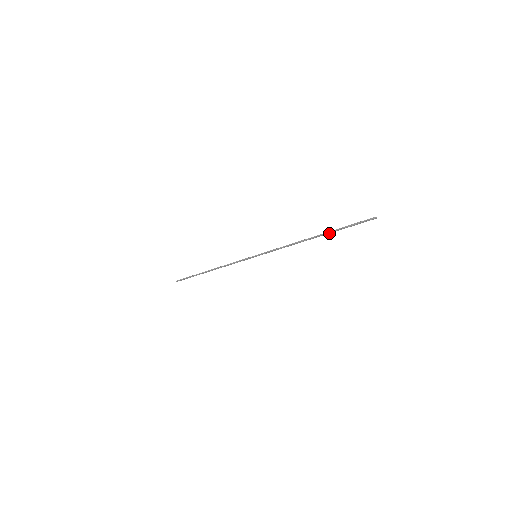
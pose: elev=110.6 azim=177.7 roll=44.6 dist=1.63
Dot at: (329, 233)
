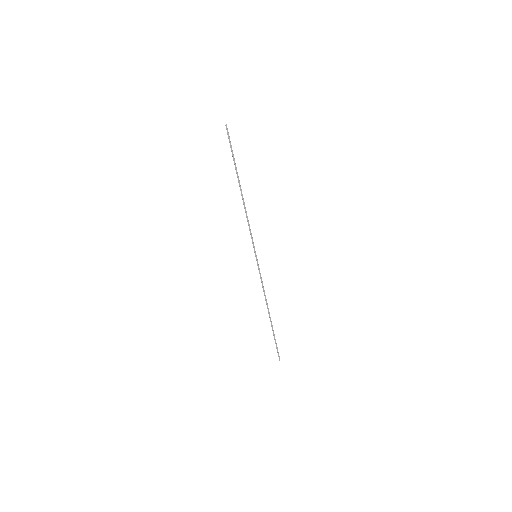
Dot at: (237, 173)
